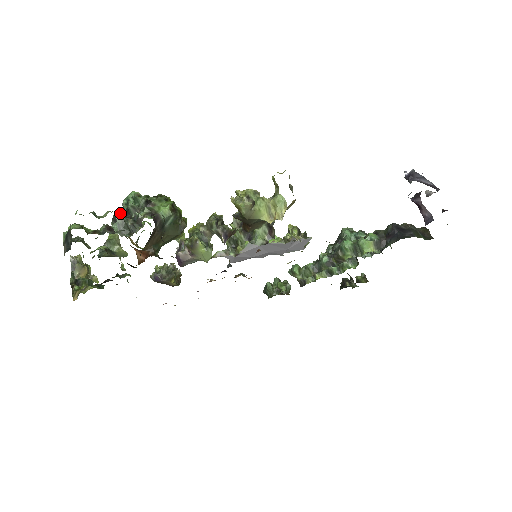
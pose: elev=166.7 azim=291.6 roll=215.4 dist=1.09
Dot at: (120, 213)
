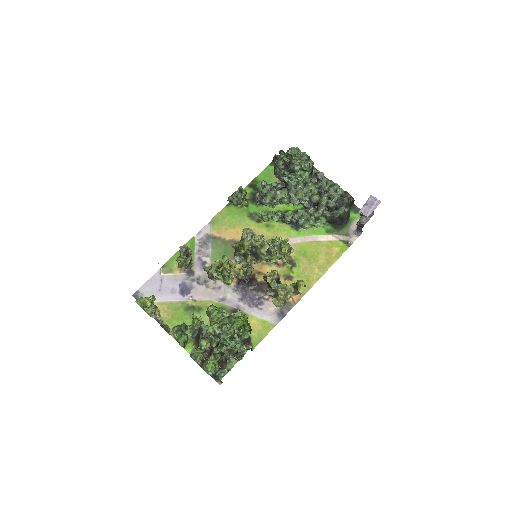
Dot at: (221, 343)
